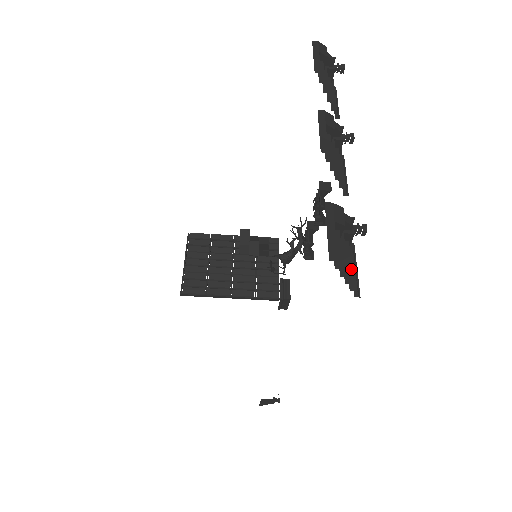
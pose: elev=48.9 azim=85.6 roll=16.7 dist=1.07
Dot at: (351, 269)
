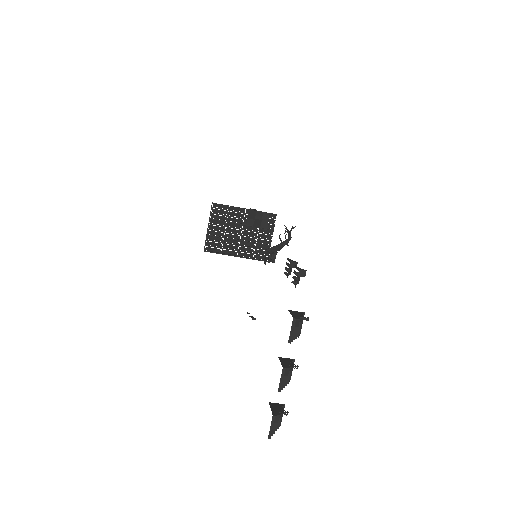
Dot at: (278, 425)
